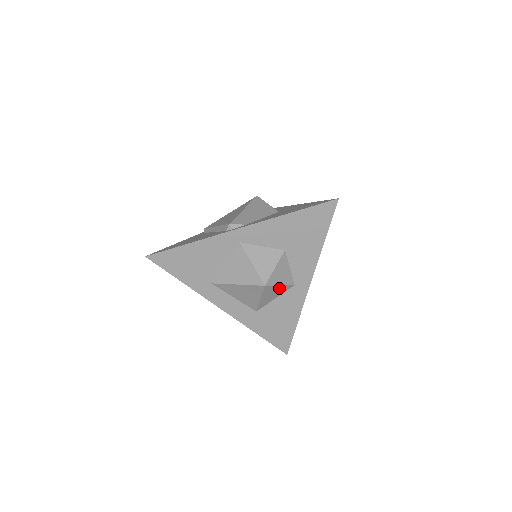
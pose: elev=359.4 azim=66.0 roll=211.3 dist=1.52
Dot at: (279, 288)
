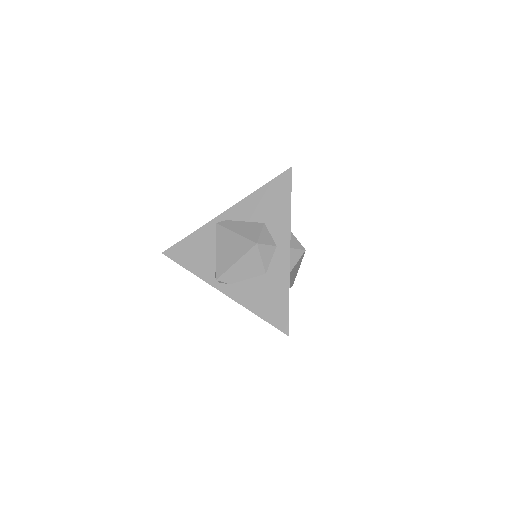
Dot at: occluded
